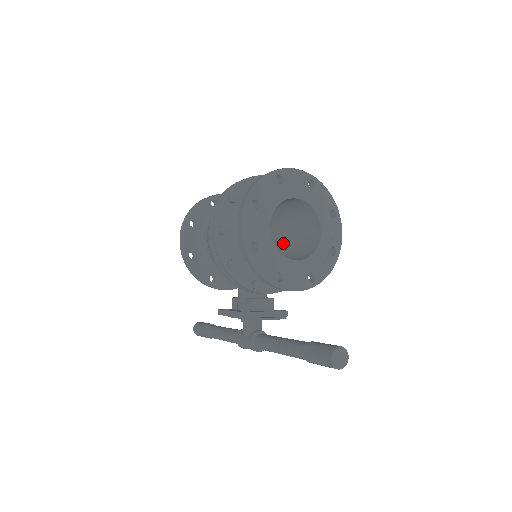
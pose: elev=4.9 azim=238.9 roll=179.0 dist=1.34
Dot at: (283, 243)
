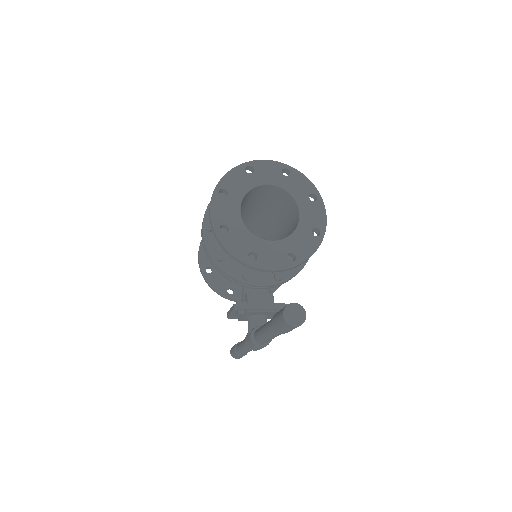
Dot at: occluded
